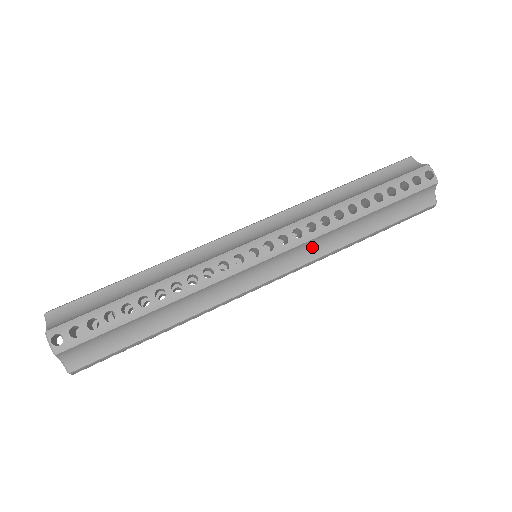
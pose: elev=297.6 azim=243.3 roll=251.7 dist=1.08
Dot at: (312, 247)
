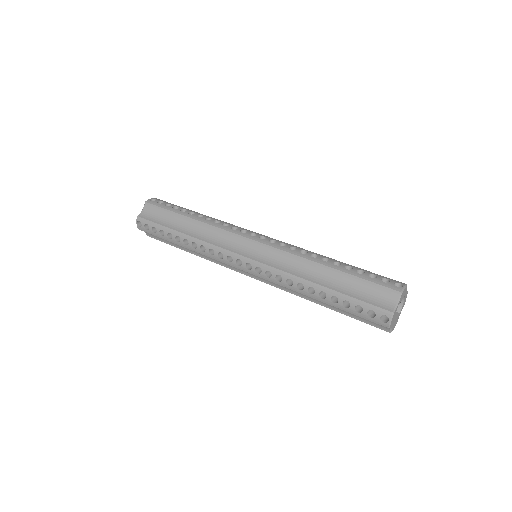
Dot at: (283, 261)
